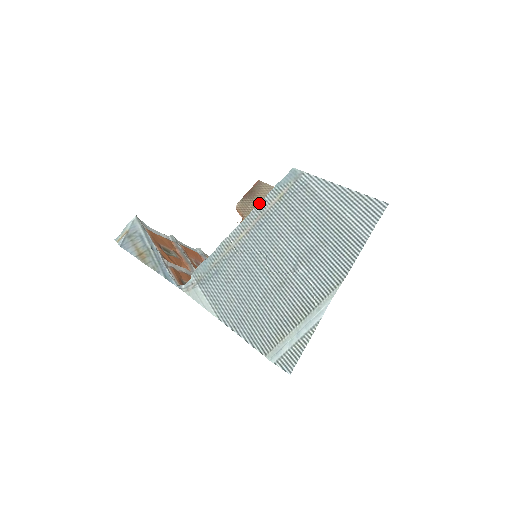
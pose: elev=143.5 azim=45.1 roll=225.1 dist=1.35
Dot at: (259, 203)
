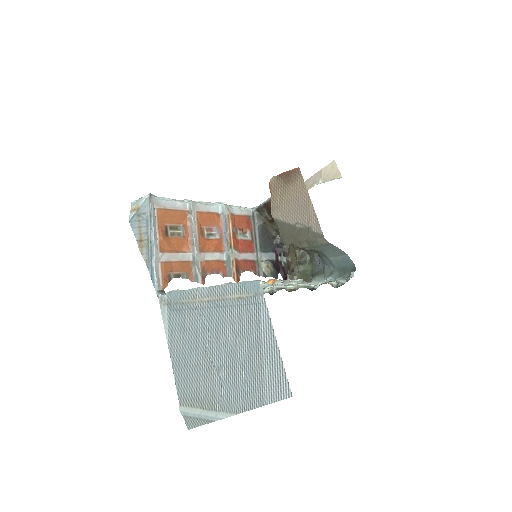
Dot at: (225, 284)
